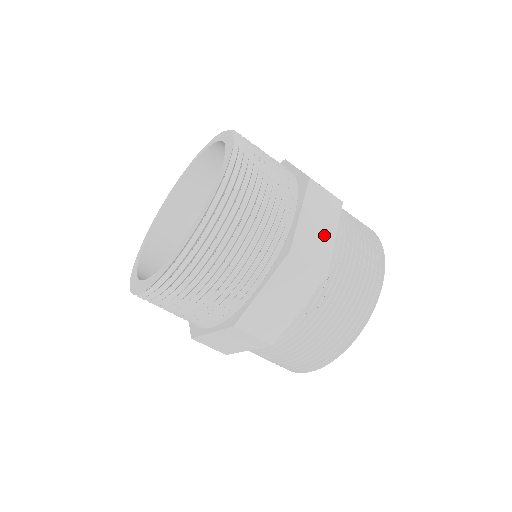
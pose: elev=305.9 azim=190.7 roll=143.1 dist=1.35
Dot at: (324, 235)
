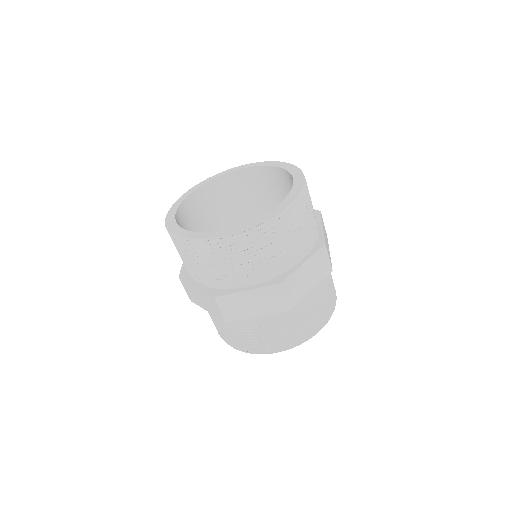
Dot at: occluded
